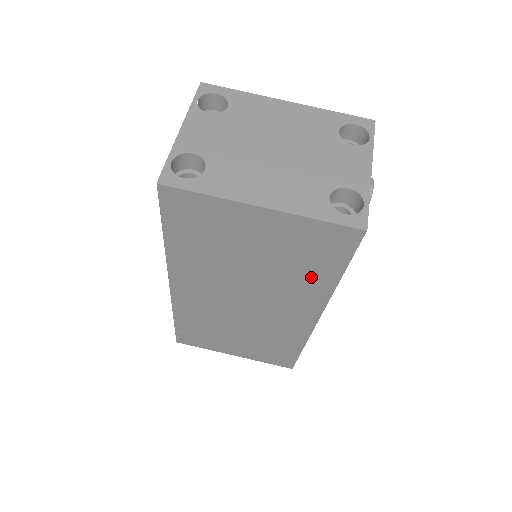
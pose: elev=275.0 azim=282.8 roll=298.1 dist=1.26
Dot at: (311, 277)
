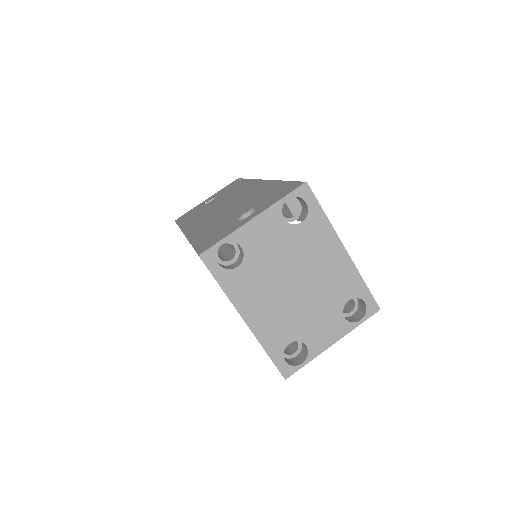
Dot at: occluded
